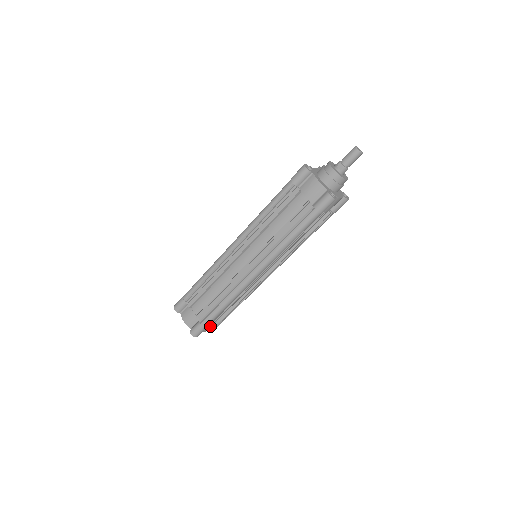
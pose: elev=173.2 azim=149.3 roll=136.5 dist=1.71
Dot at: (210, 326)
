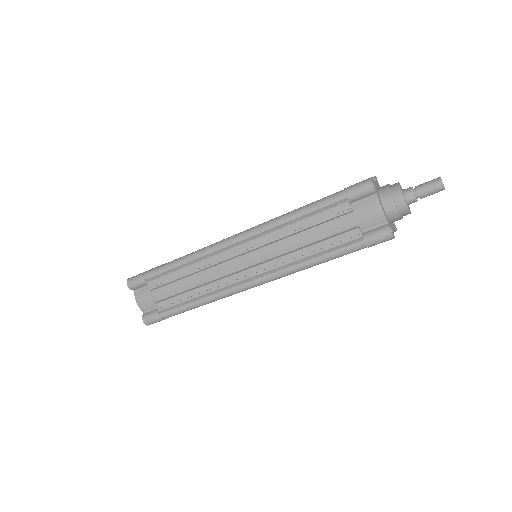
Dot at: occluded
